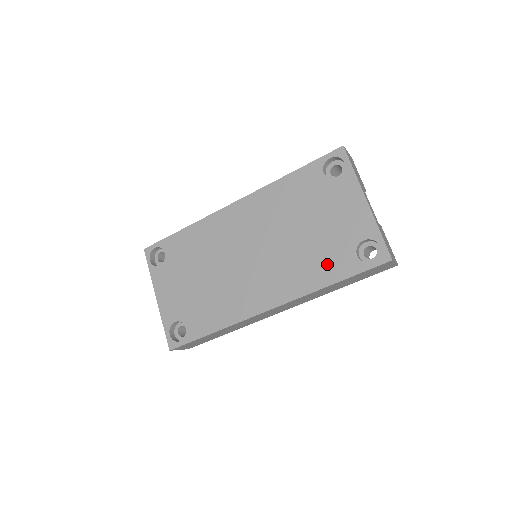
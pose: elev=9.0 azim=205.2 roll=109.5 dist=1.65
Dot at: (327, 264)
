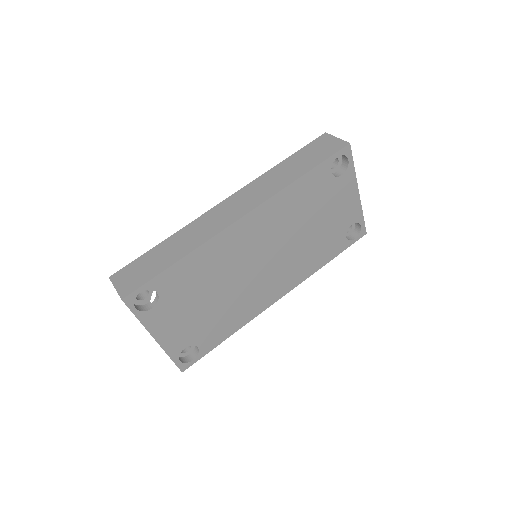
Dot at: (326, 250)
